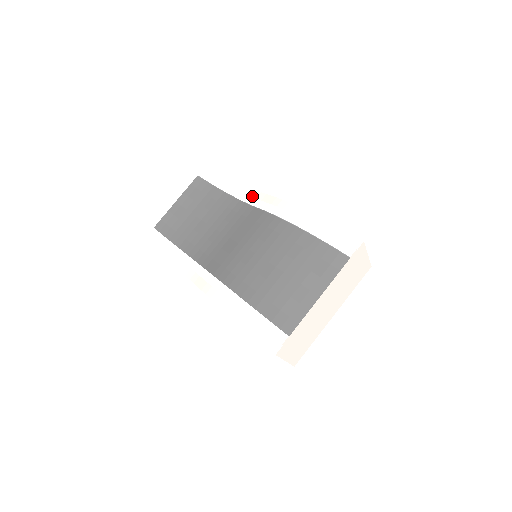
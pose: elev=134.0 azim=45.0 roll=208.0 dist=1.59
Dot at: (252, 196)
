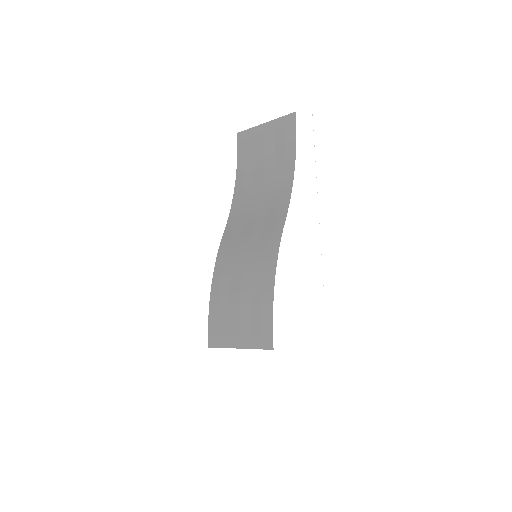
Dot at: (301, 194)
